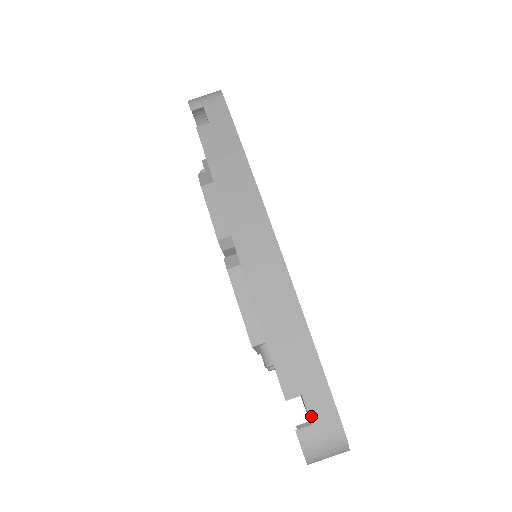
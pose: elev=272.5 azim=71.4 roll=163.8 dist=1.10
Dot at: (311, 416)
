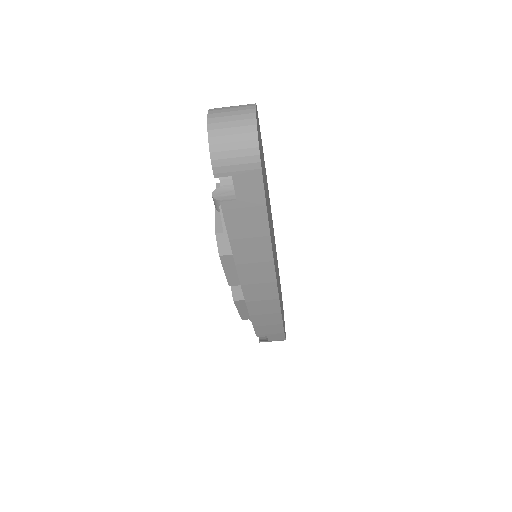
Dot at: (270, 339)
